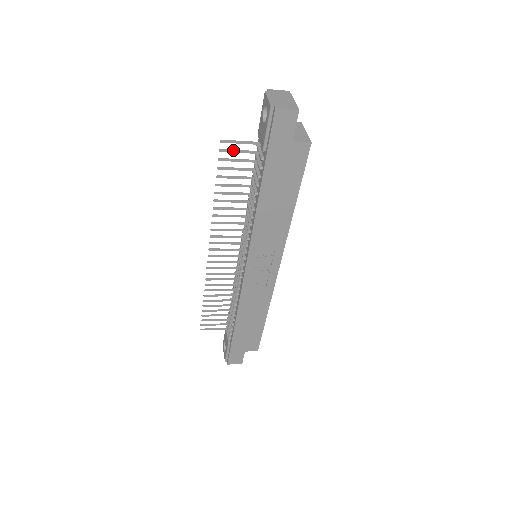
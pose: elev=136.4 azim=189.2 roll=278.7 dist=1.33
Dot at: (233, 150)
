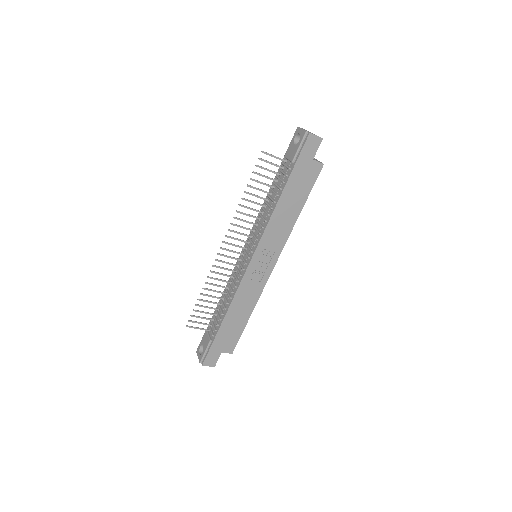
Dot at: (268, 161)
